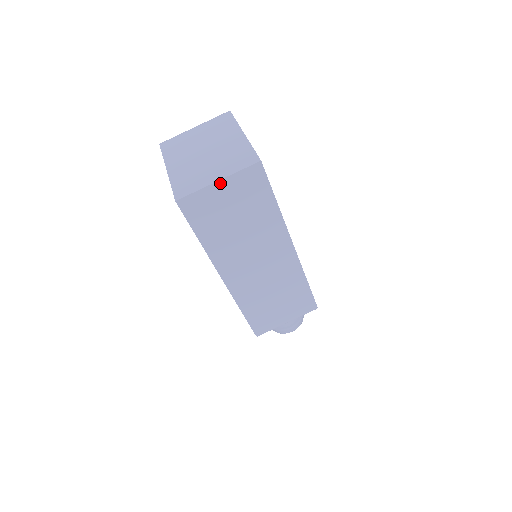
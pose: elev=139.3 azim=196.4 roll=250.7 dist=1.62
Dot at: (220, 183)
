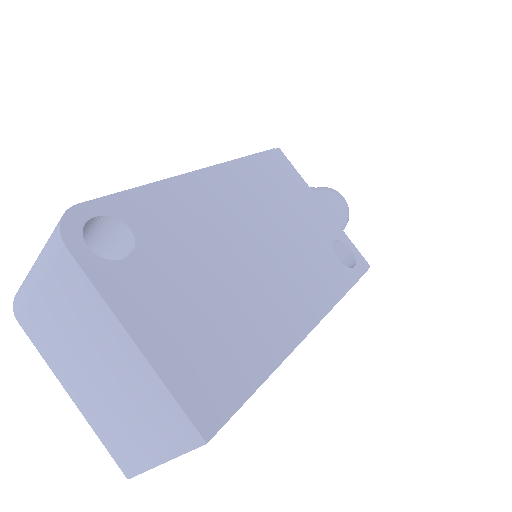
Dot at: (167, 459)
